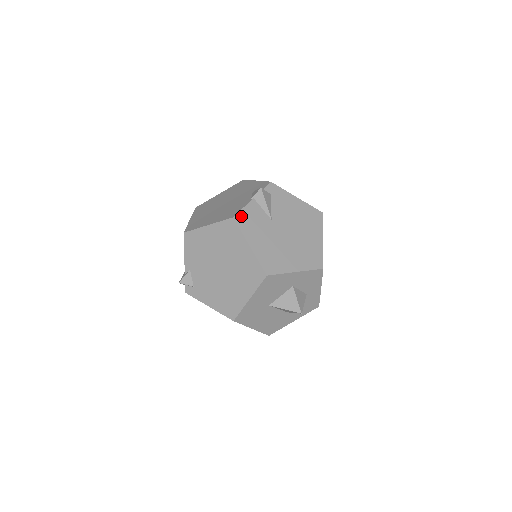
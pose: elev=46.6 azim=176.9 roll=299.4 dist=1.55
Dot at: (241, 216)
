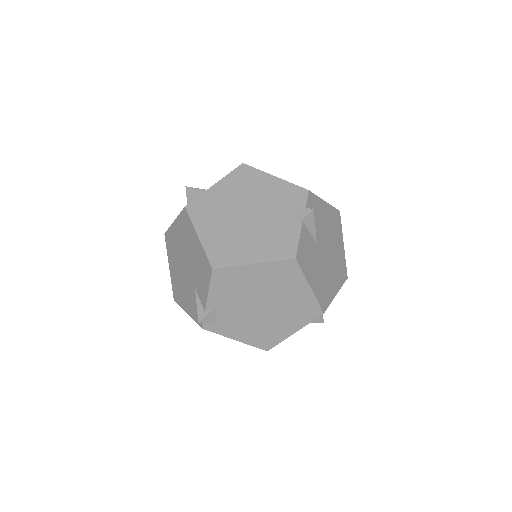
Dot at: (300, 252)
